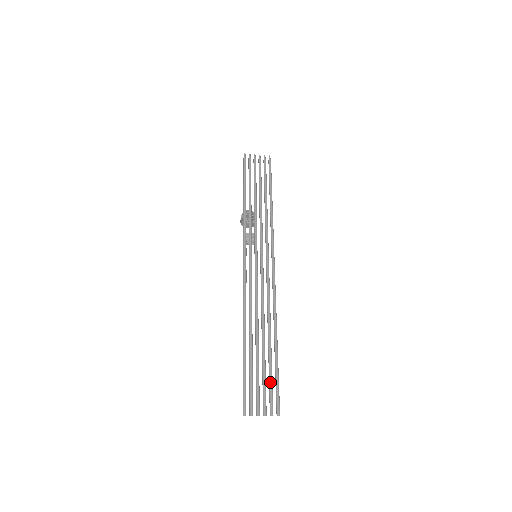
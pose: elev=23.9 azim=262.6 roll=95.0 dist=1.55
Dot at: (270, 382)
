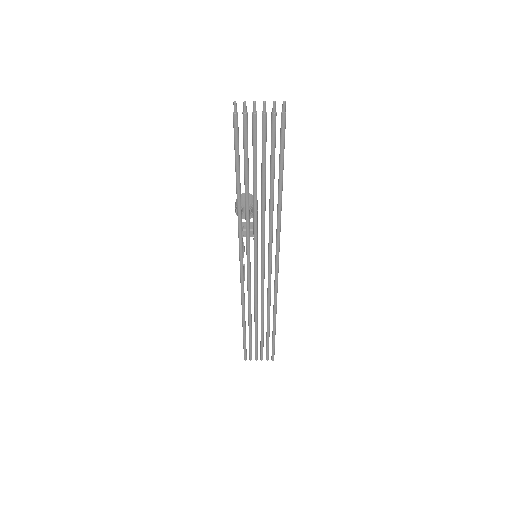
Dot at: (267, 346)
